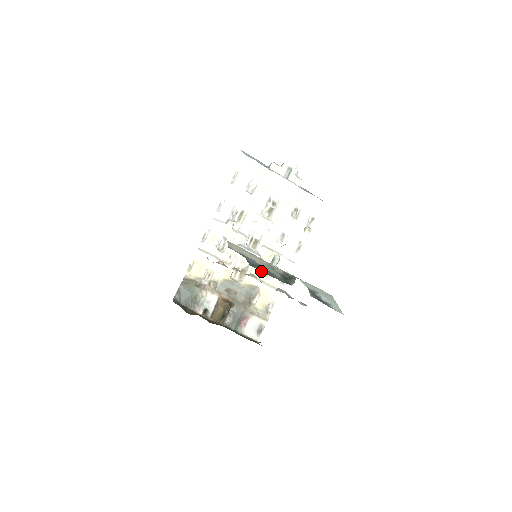
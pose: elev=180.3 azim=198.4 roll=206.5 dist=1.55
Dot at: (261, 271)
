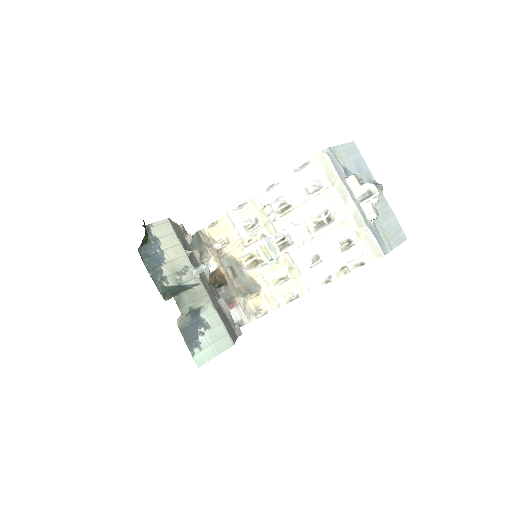
Dot at: (146, 266)
